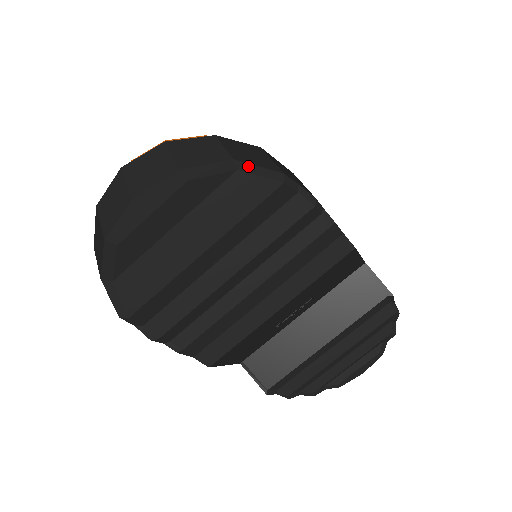
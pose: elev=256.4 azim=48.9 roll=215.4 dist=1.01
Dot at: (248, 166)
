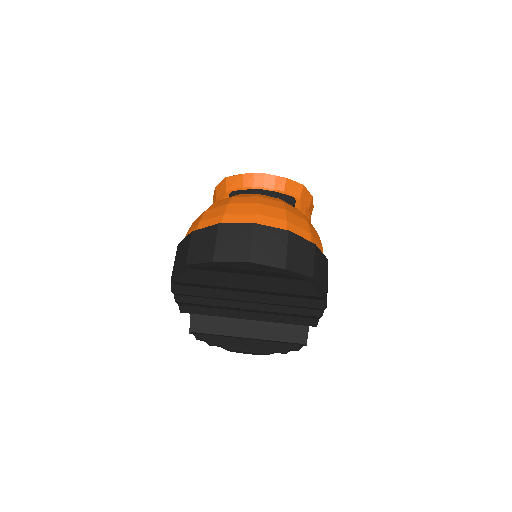
Dot at: (316, 283)
